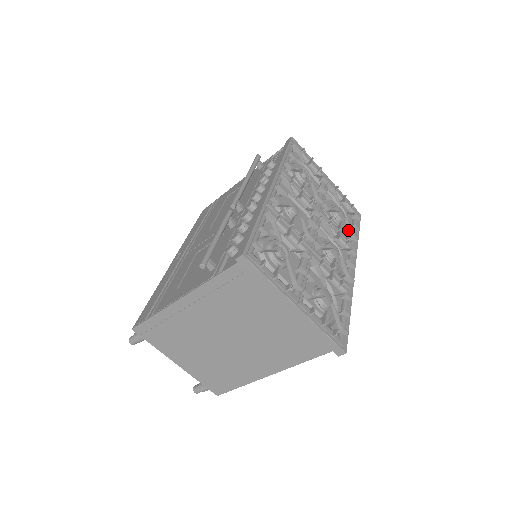
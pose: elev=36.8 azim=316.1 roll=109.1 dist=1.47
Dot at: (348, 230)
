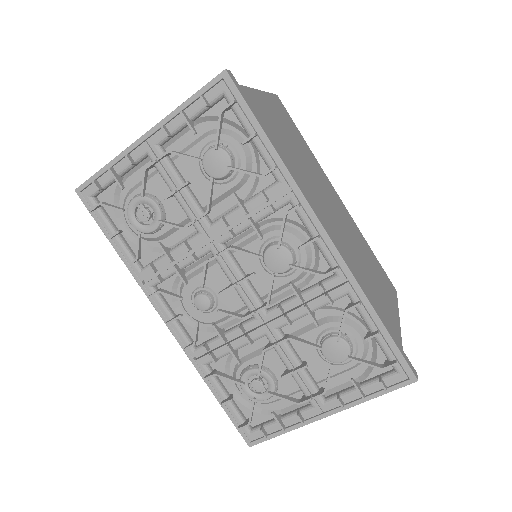
Dot at: (251, 174)
